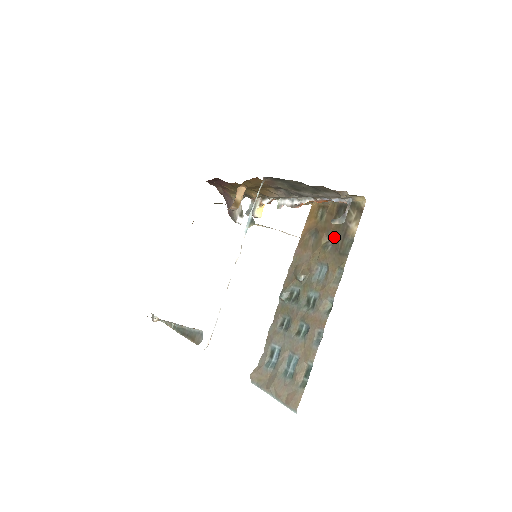
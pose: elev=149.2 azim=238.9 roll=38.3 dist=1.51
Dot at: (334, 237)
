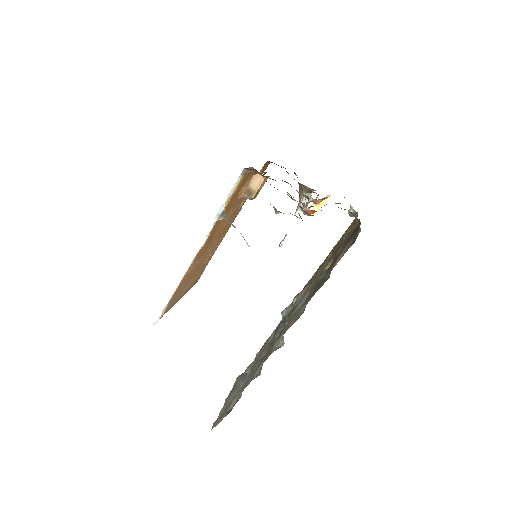
Dot at: occluded
